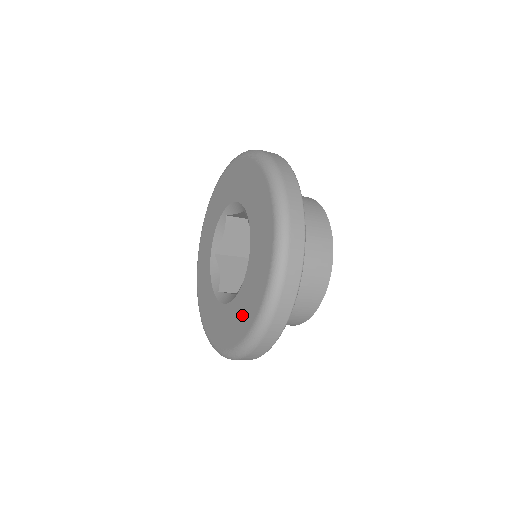
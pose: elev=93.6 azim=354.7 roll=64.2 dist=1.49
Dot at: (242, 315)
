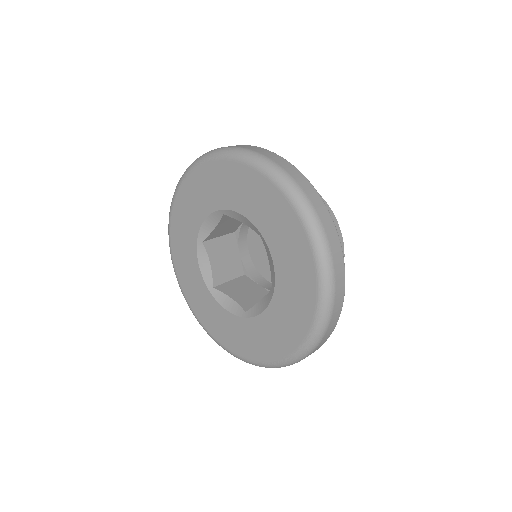
Dot at: (297, 293)
